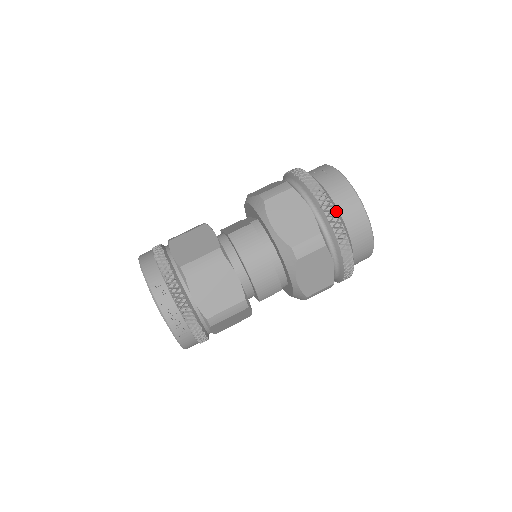
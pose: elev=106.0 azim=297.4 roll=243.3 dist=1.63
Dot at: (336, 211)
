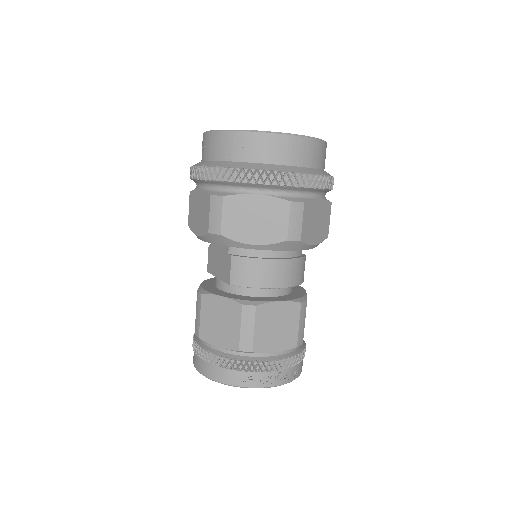
Dot at: (278, 171)
